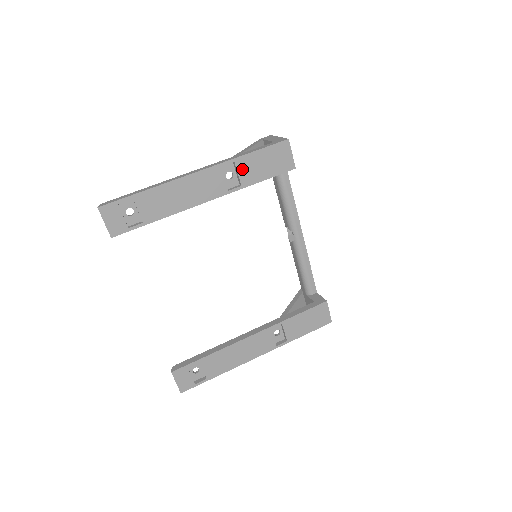
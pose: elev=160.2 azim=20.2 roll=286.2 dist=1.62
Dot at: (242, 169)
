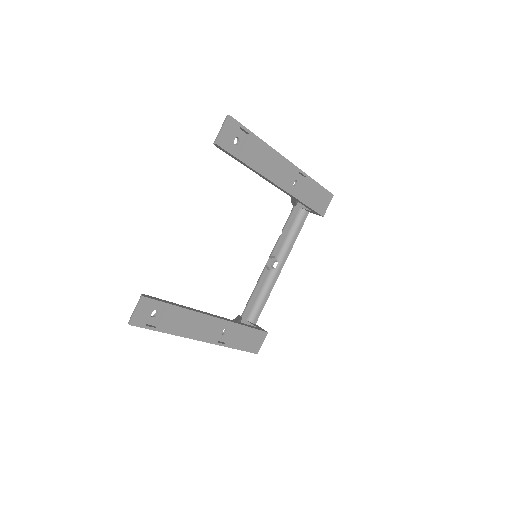
Dot at: (305, 186)
